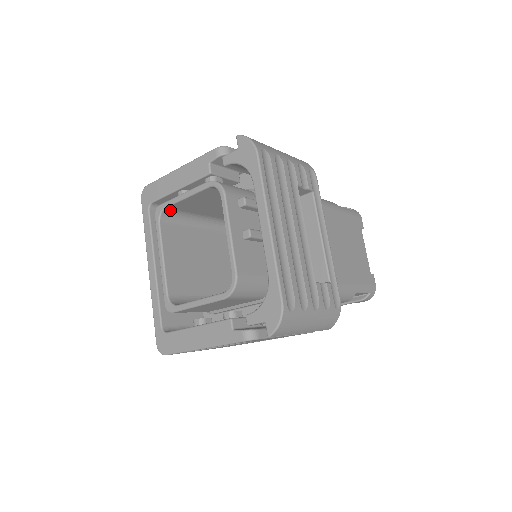
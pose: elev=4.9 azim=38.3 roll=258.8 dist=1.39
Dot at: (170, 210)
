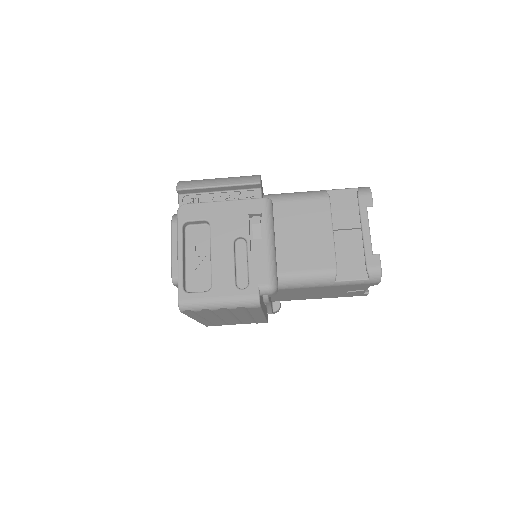
Dot at: occluded
